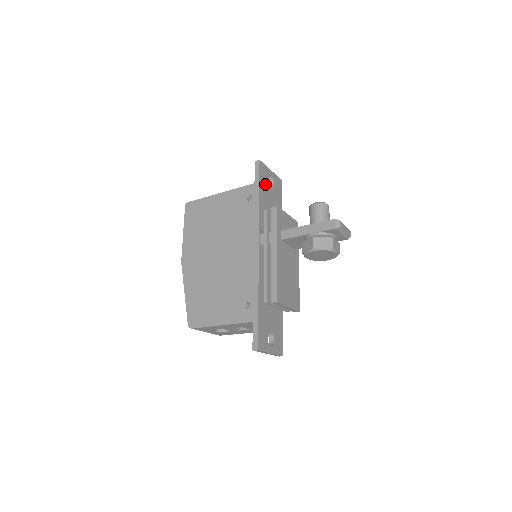
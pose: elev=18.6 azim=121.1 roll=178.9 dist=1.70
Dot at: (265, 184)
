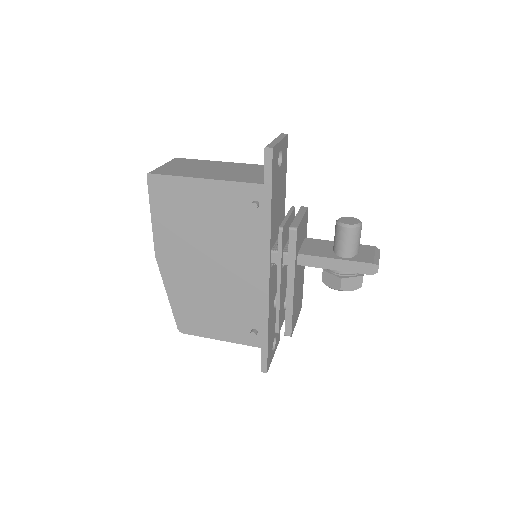
Dot at: (276, 176)
